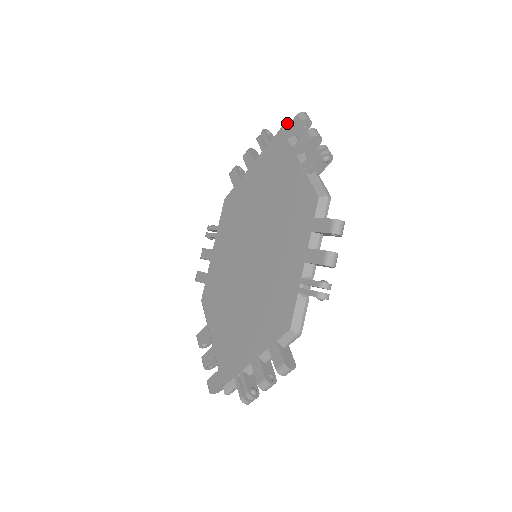
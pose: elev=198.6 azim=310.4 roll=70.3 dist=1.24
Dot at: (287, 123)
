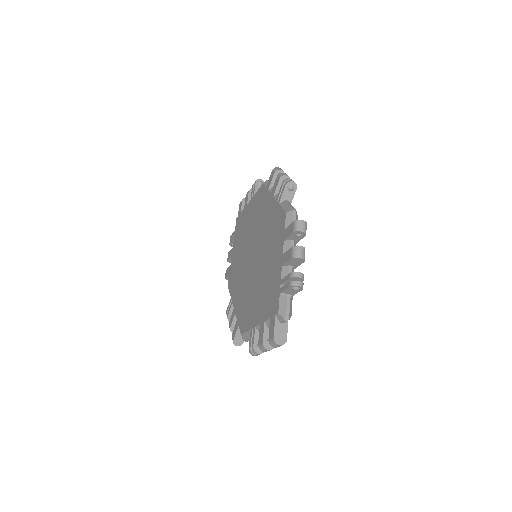
Dot at: occluded
